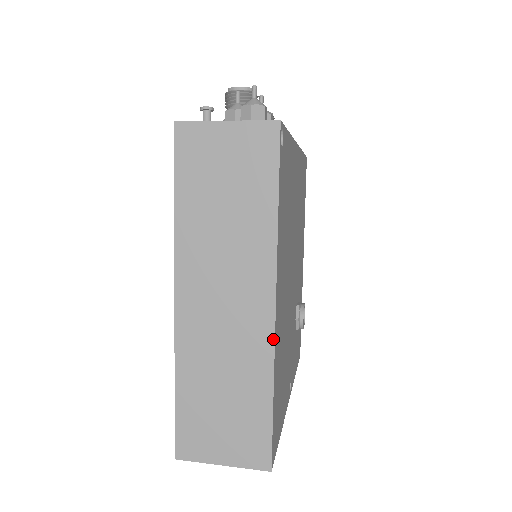
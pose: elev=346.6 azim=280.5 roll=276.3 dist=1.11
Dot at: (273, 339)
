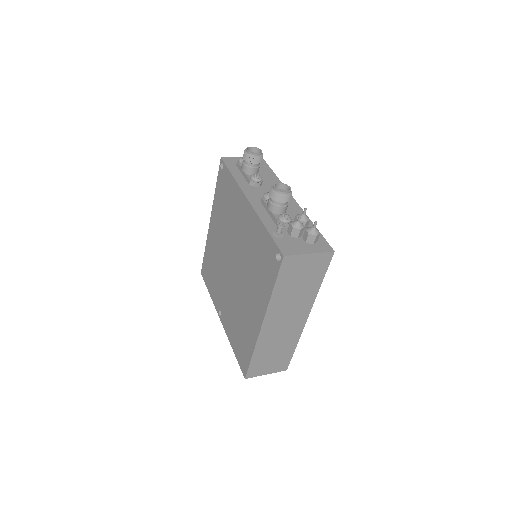
Dot at: occluded
